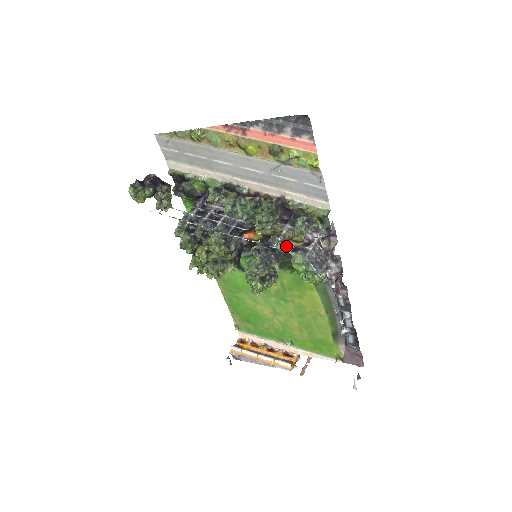
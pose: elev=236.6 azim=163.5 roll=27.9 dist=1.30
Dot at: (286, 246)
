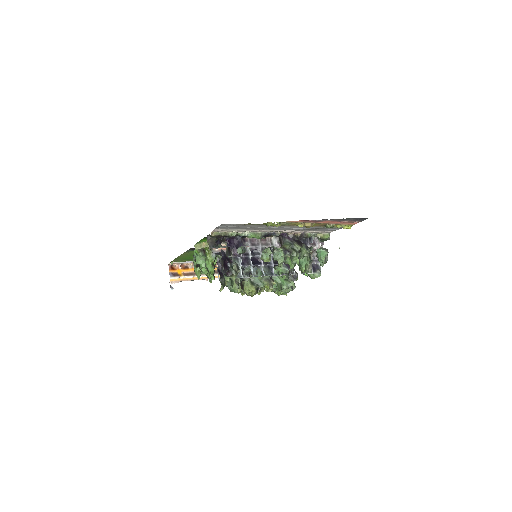
Dot at: occluded
